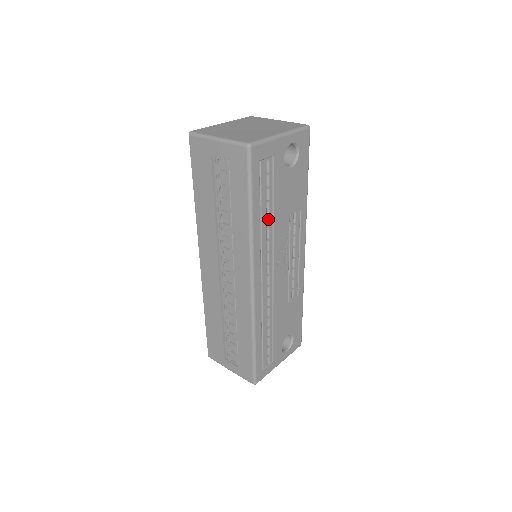
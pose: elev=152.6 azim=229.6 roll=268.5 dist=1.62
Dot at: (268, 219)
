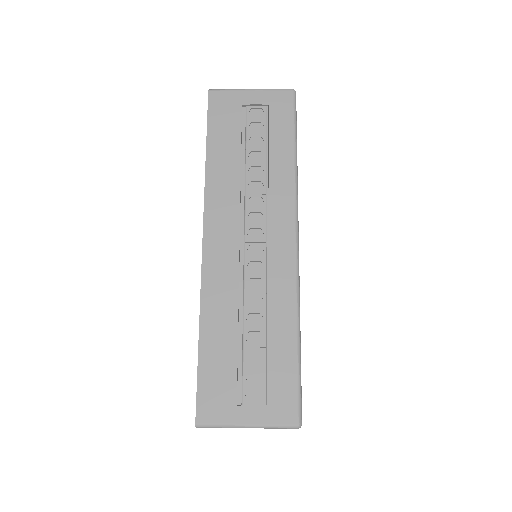
Dot at: occluded
